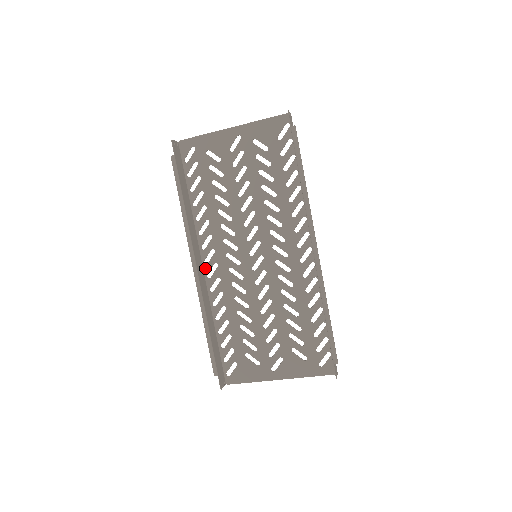
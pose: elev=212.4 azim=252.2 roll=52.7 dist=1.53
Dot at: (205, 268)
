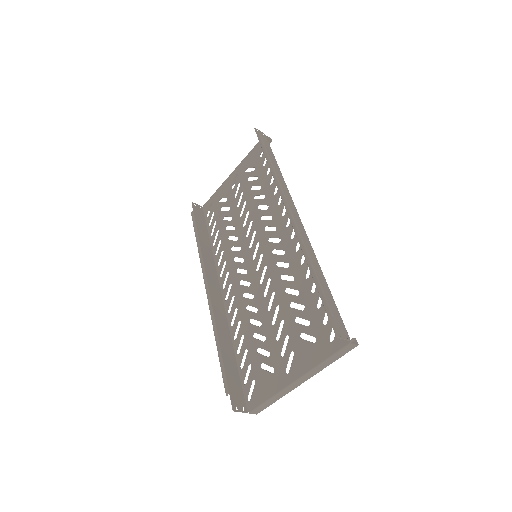
Dot at: (223, 293)
